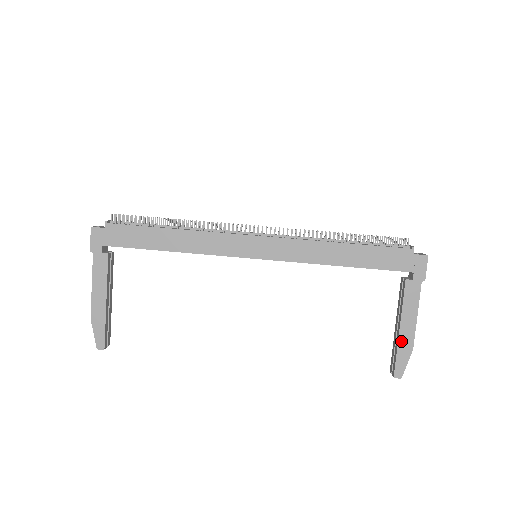
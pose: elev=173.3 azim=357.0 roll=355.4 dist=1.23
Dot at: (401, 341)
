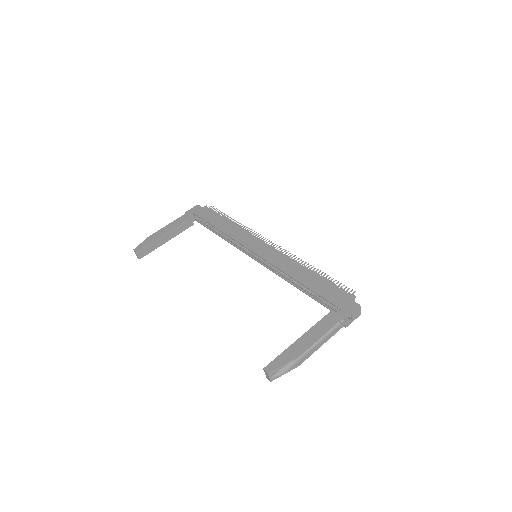
Dot at: (292, 347)
